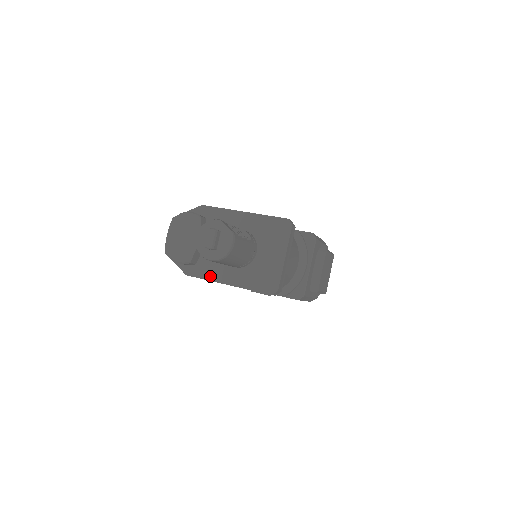
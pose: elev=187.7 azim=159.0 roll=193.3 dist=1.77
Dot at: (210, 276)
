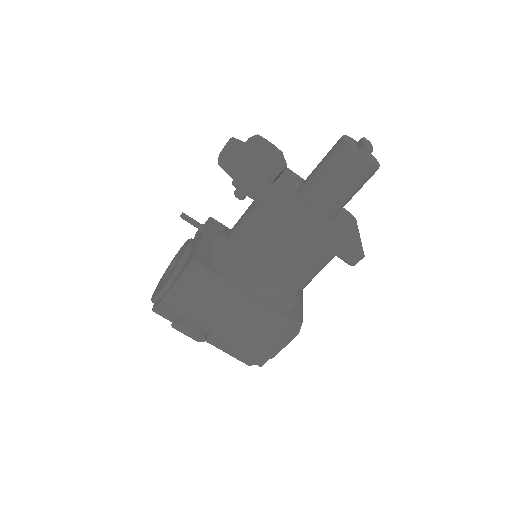
Dot at: (290, 204)
